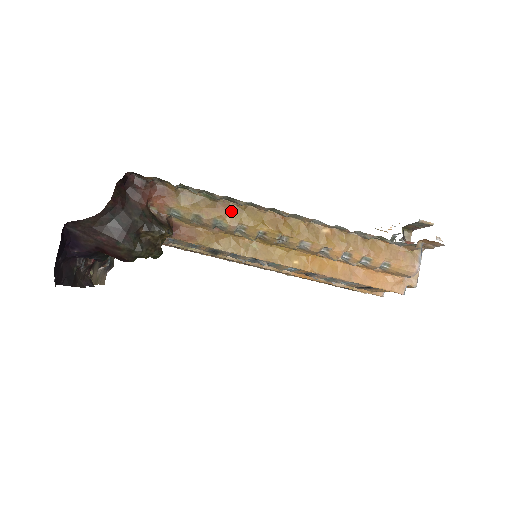
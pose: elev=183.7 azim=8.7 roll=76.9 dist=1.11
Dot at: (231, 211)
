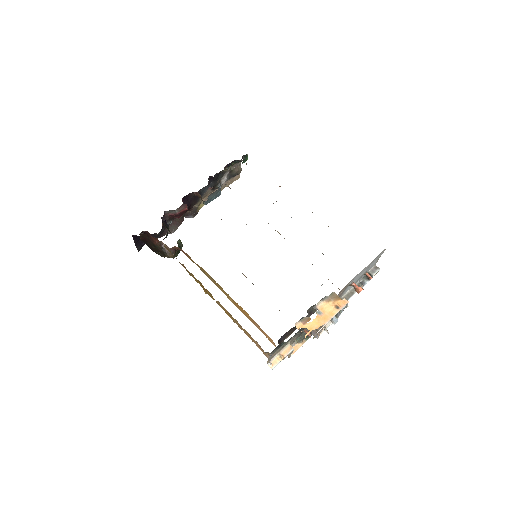
Dot at: (186, 269)
